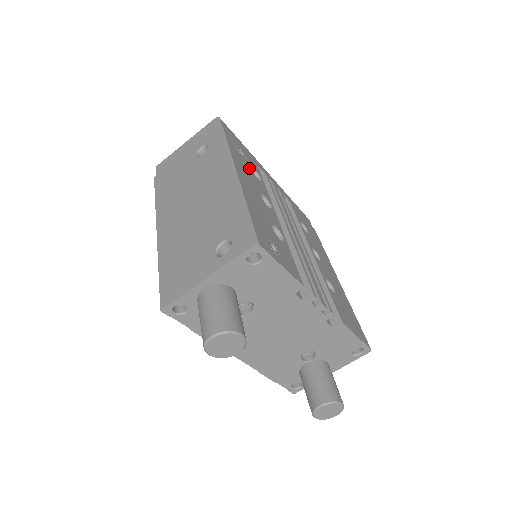
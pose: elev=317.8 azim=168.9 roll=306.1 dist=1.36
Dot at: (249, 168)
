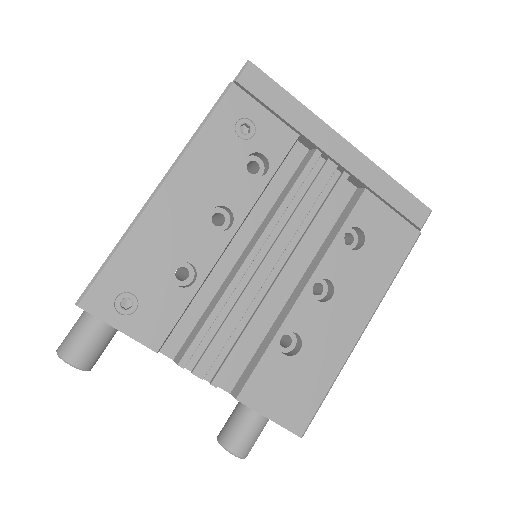
Dot at: (237, 159)
